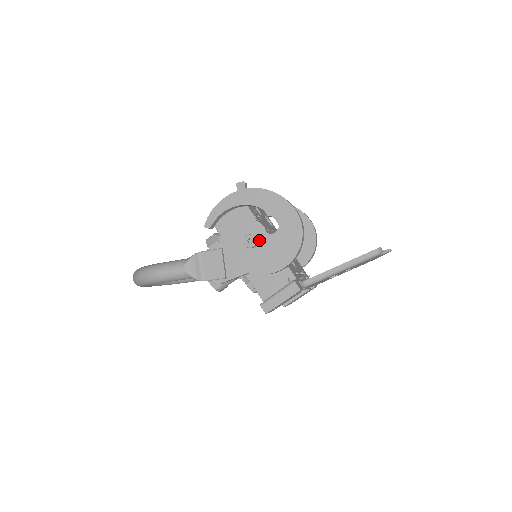
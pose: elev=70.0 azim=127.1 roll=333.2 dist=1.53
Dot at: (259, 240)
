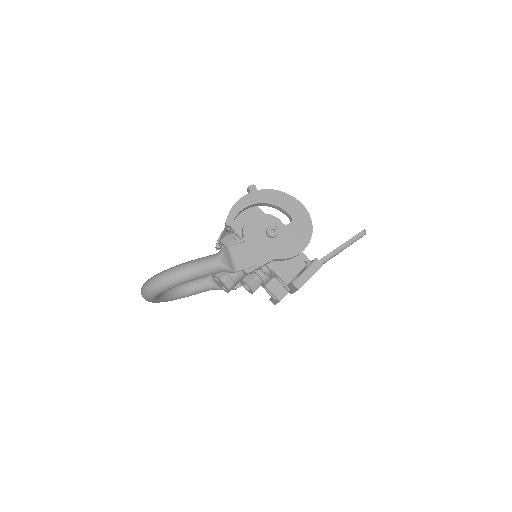
Dot at: (278, 231)
